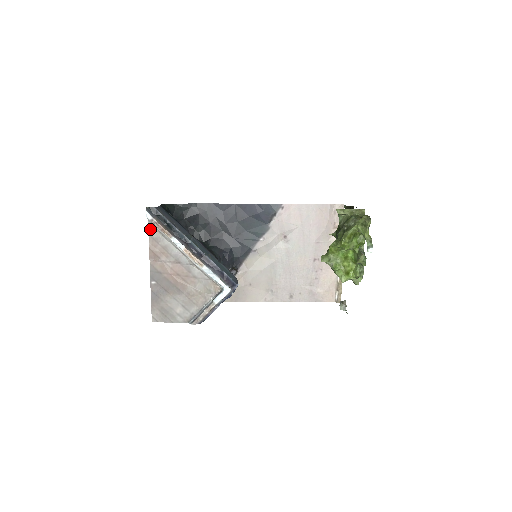
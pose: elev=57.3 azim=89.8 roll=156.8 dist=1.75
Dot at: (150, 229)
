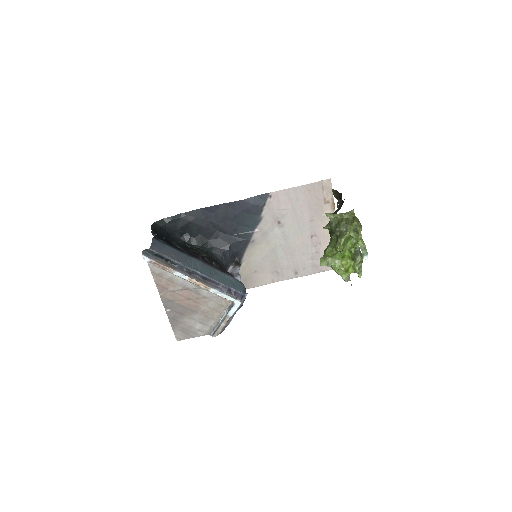
Dot at: (151, 267)
